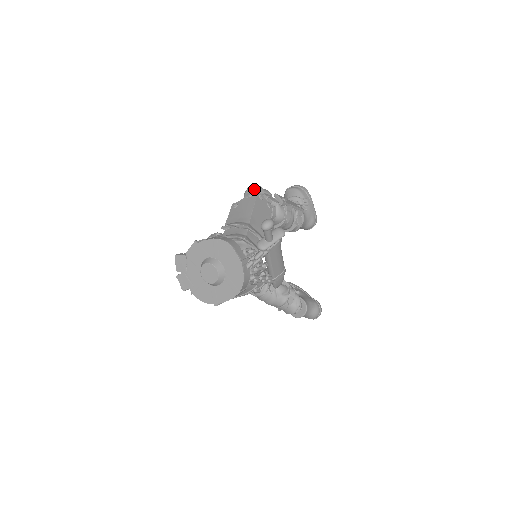
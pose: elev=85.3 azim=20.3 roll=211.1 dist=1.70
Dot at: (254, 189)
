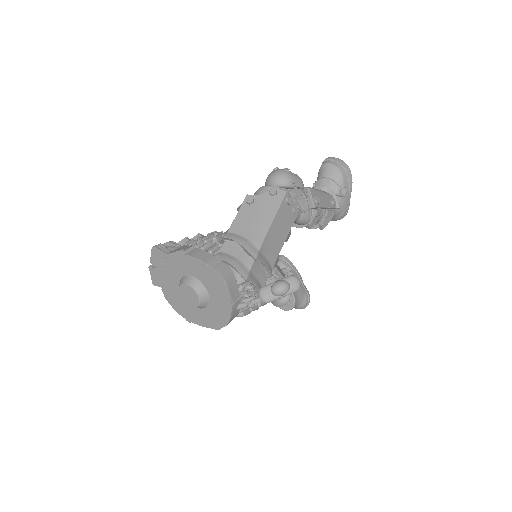
Dot at: (283, 180)
